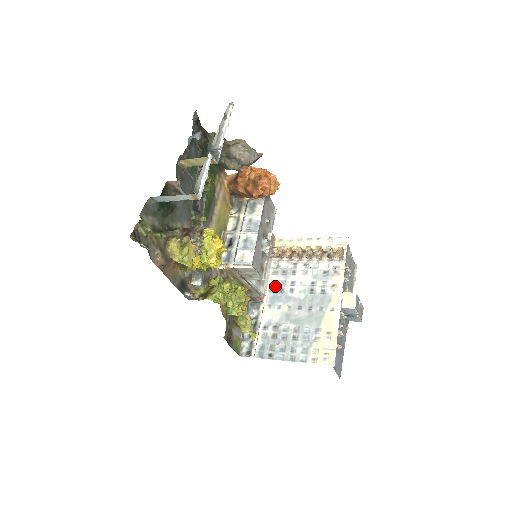
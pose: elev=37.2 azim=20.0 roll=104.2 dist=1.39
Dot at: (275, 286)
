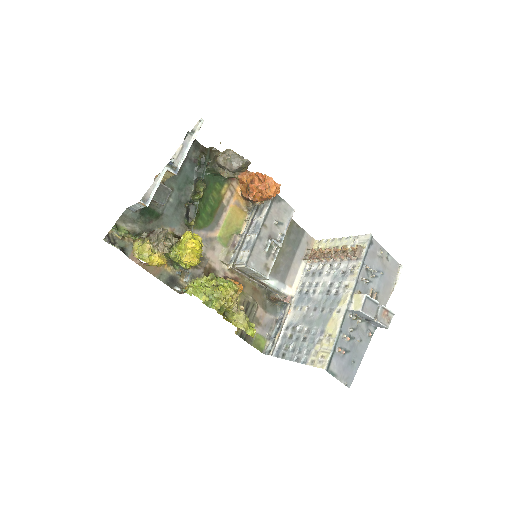
Dot at: (303, 288)
